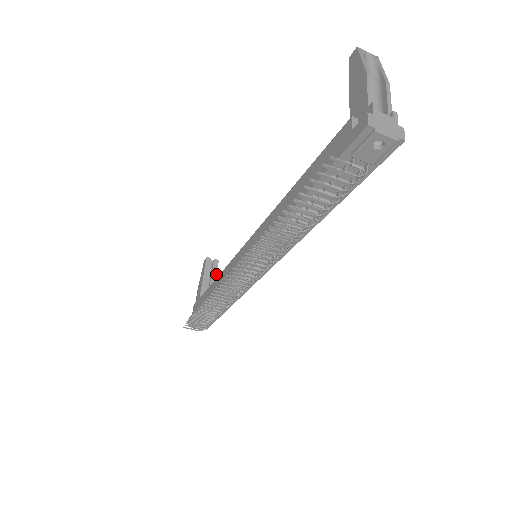
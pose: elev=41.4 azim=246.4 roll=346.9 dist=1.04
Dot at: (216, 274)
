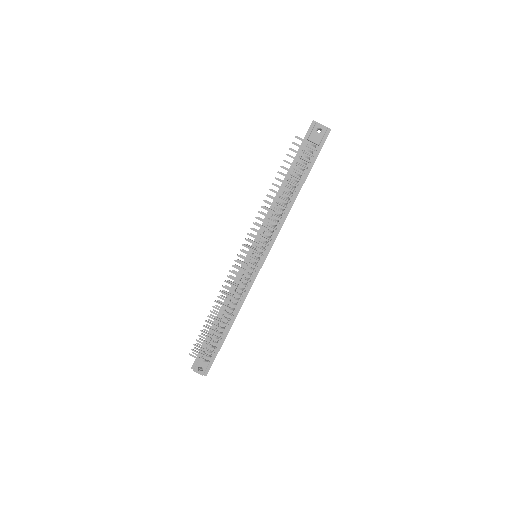
Dot at: occluded
